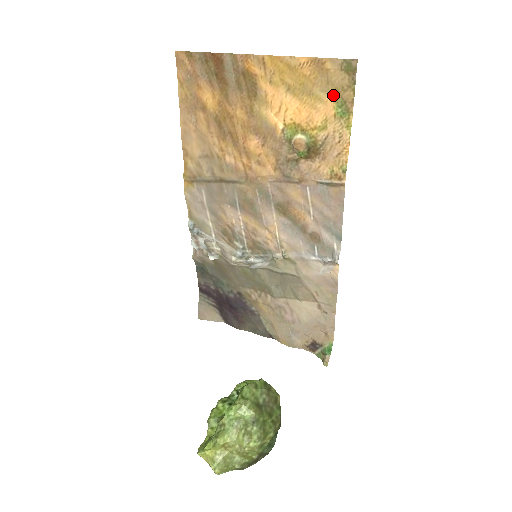
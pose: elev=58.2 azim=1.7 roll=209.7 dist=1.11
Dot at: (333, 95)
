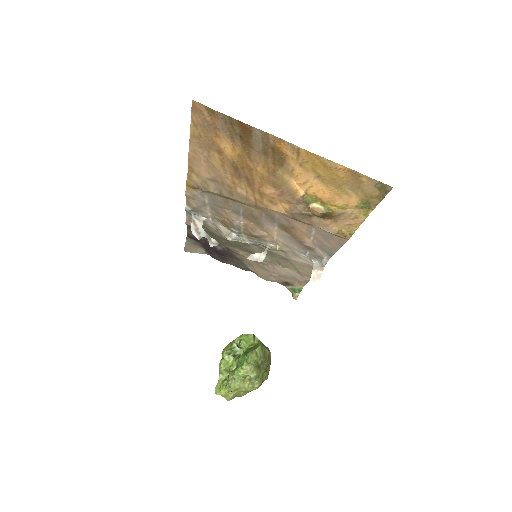
Dot at: (360, 196)
